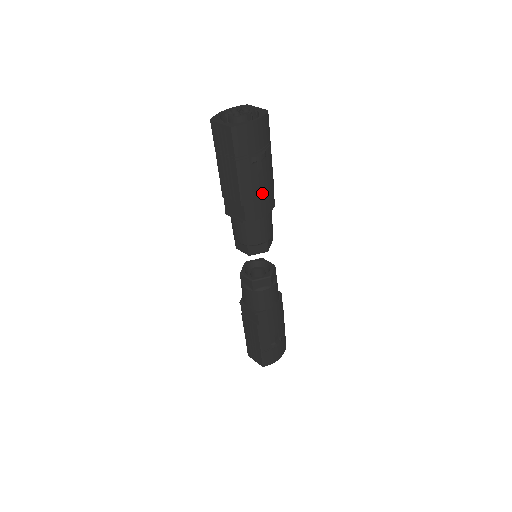
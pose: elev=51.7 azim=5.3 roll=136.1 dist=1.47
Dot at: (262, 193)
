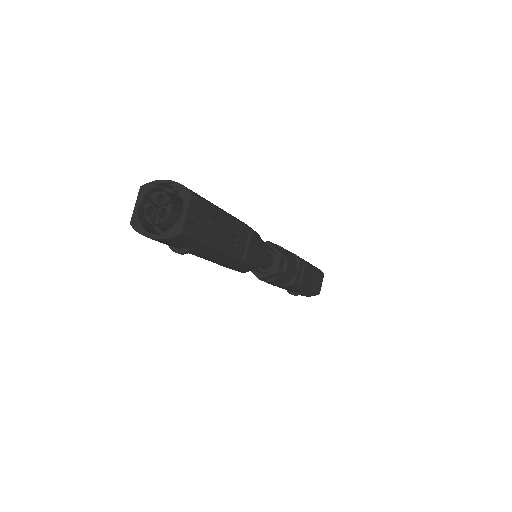
Dot at: (206, 259)
